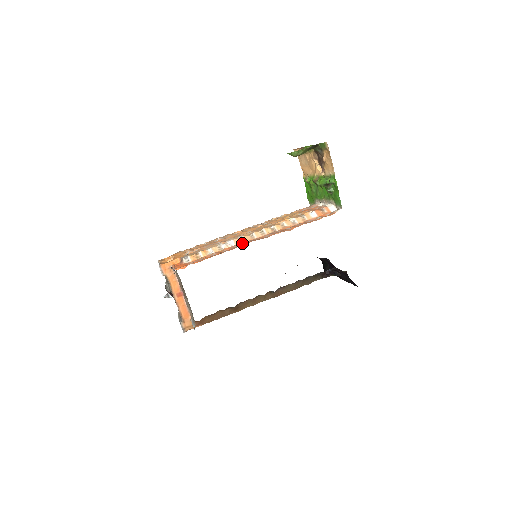
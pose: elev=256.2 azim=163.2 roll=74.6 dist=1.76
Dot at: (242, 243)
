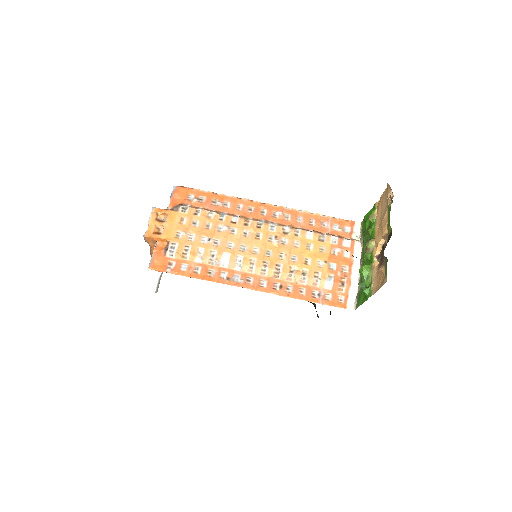
Dot at: (235, 272)
